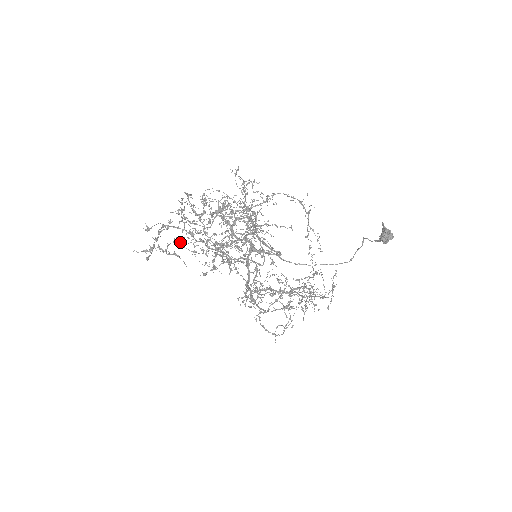
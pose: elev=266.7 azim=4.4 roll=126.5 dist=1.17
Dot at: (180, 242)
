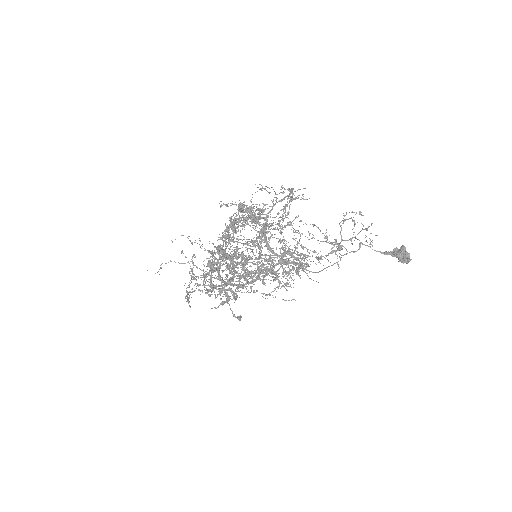
Dot at: (241, 276)
